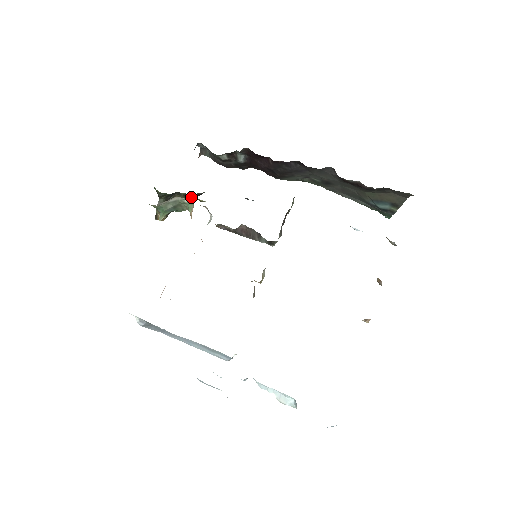
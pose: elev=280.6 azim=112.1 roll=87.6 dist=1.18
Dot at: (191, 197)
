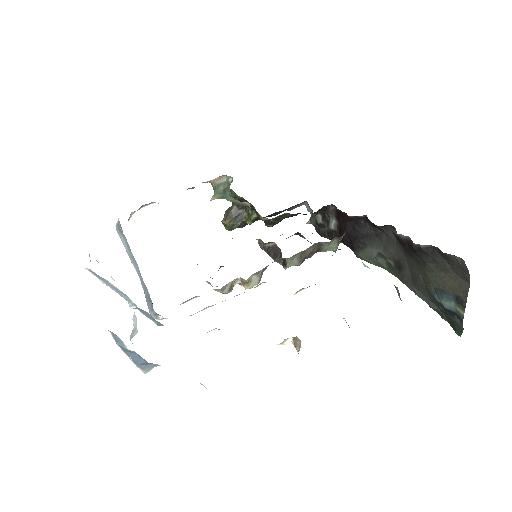
Dot at: (256, 213)
